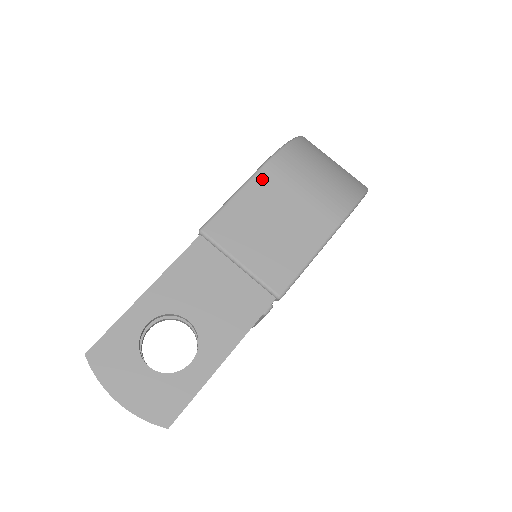
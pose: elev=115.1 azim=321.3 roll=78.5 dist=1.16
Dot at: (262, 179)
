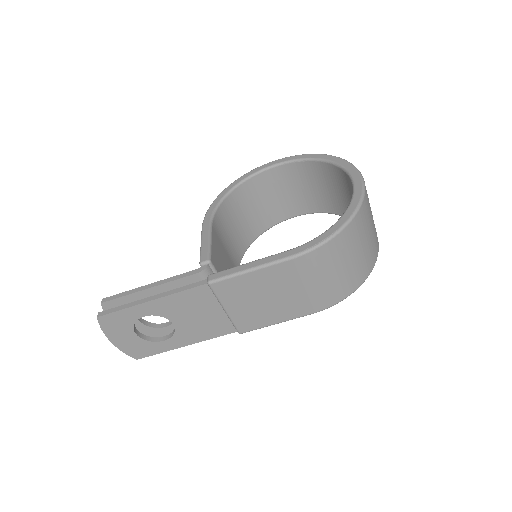
Dot at: (280, 269)
